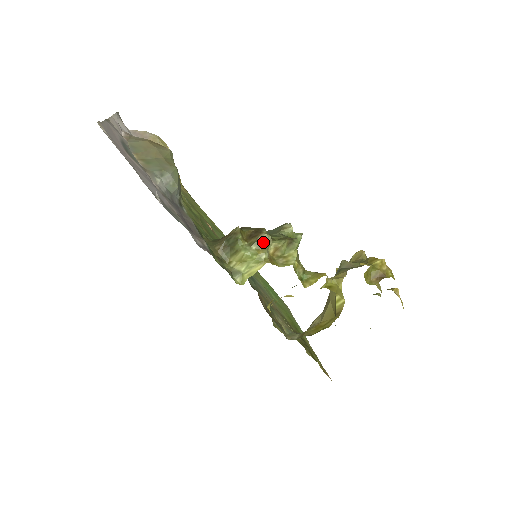
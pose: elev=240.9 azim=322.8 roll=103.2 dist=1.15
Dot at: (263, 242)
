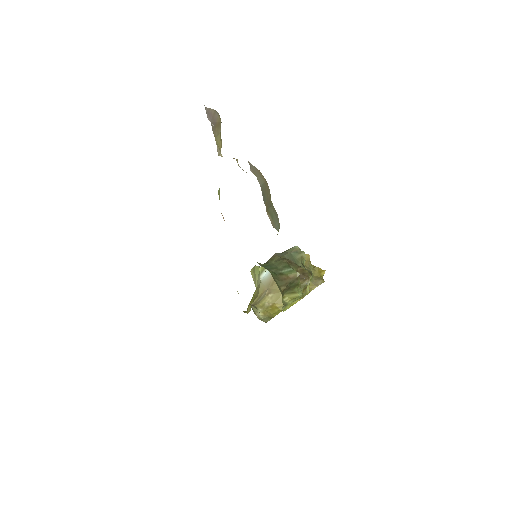
Dot at: occluded
